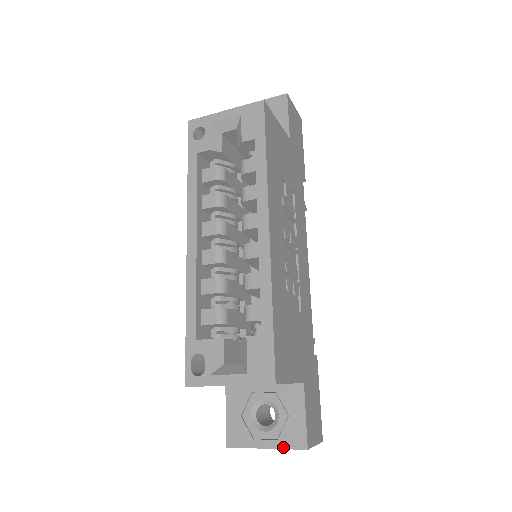
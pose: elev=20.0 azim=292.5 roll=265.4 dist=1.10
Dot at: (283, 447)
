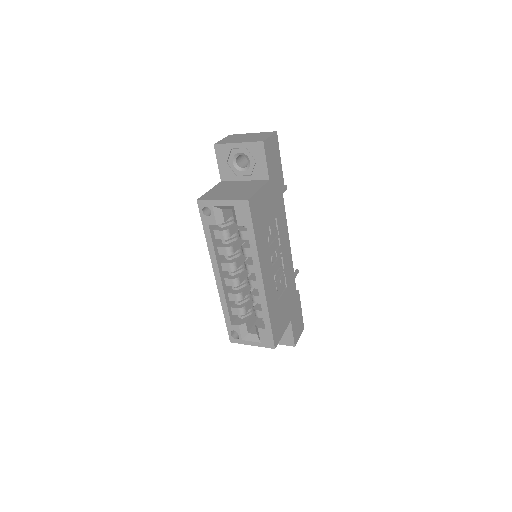
Dot at: (283, 344)
